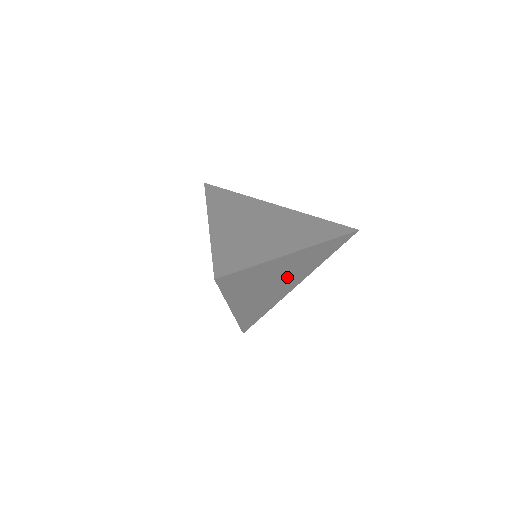
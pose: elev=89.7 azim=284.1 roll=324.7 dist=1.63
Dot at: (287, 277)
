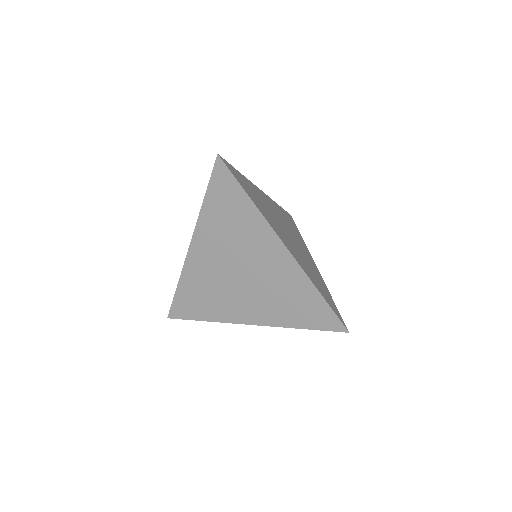
Dot at: (254, 284)
